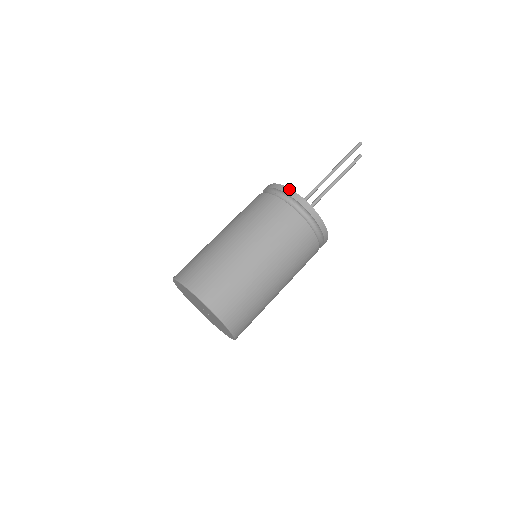
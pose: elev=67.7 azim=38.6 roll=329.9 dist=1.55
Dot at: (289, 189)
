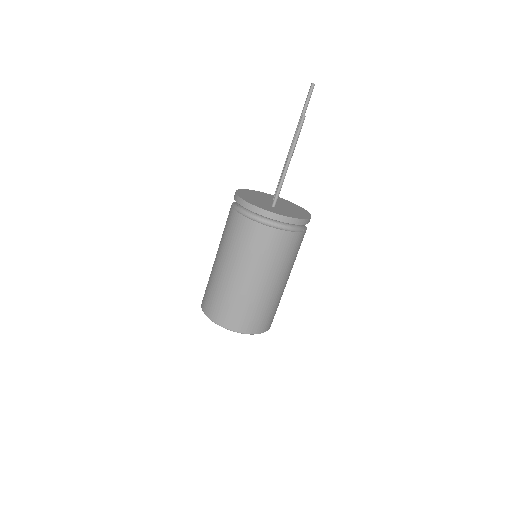
Dot at: (242, 200)
